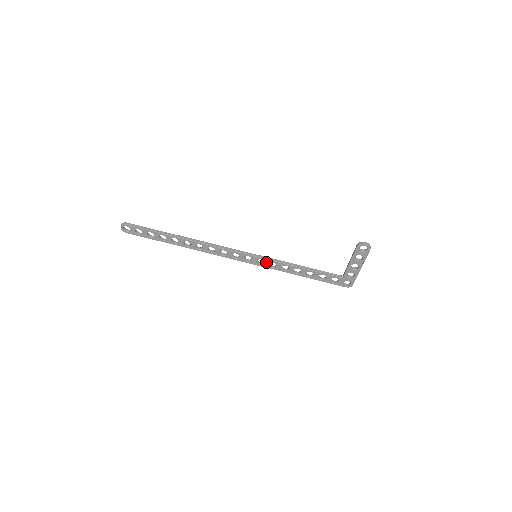
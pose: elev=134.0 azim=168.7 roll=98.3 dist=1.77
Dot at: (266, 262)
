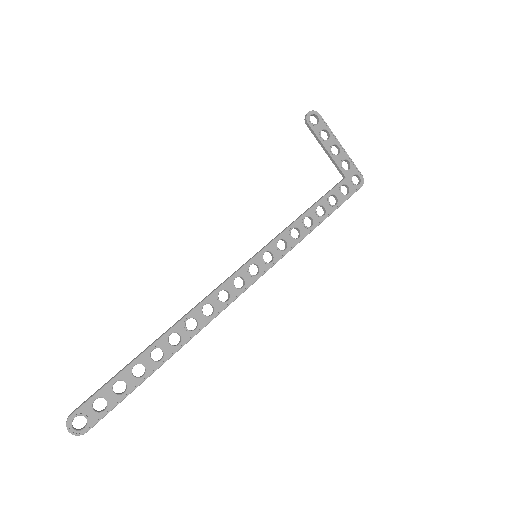
Dot at: (273, 250)
